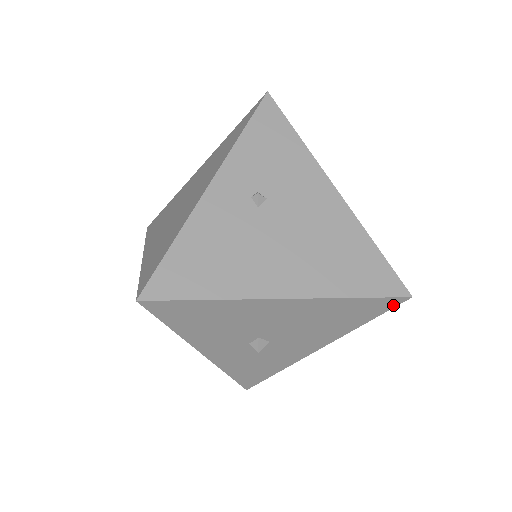
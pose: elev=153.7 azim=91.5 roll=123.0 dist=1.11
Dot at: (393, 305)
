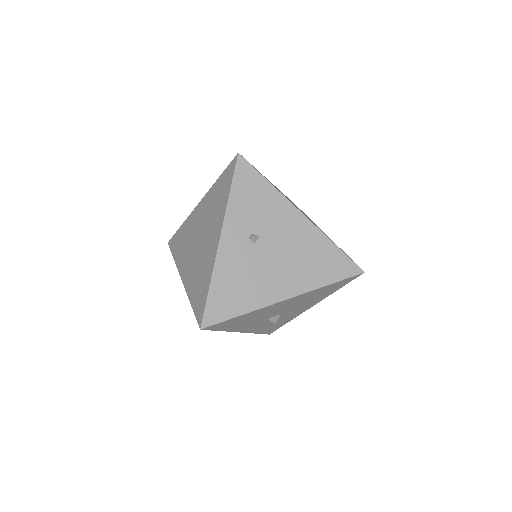
Dot at: (354, 278)
